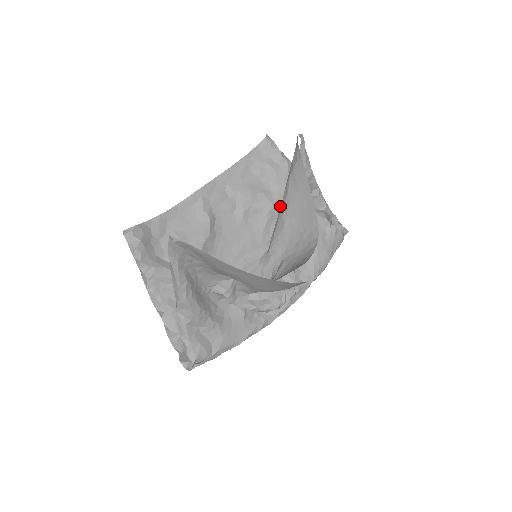
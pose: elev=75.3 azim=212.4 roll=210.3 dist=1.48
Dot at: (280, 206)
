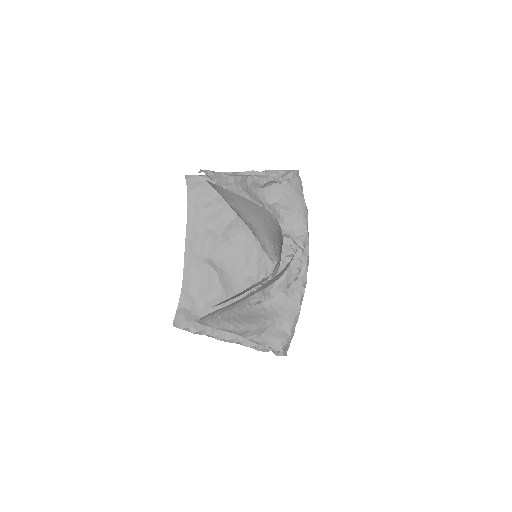
Dot at: occluded
